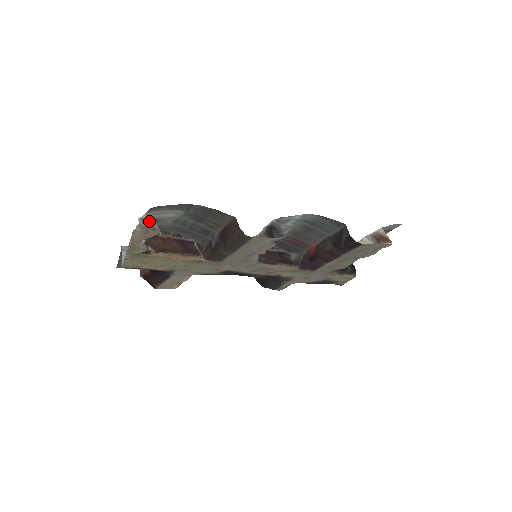
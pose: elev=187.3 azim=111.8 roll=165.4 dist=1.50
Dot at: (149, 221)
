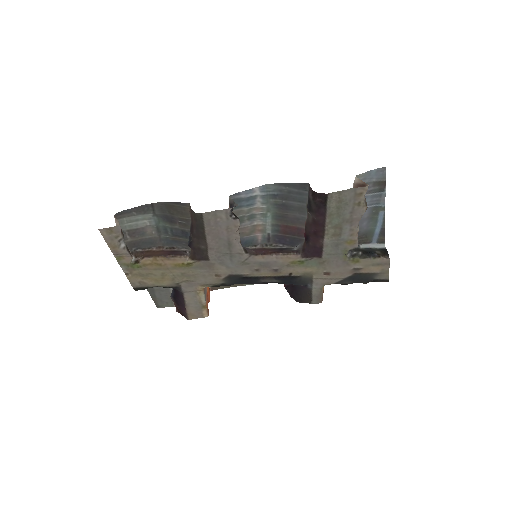
Dot at: (118, 224)
